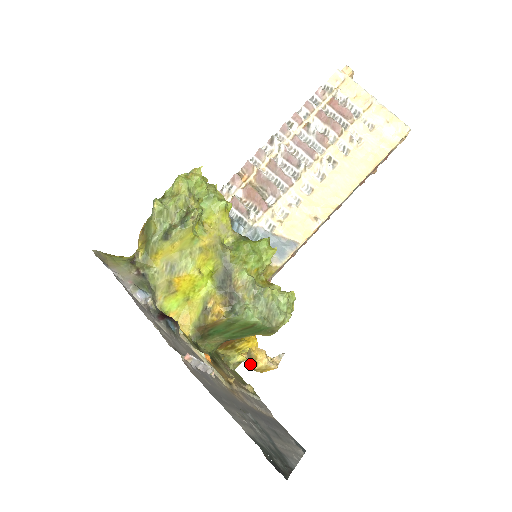
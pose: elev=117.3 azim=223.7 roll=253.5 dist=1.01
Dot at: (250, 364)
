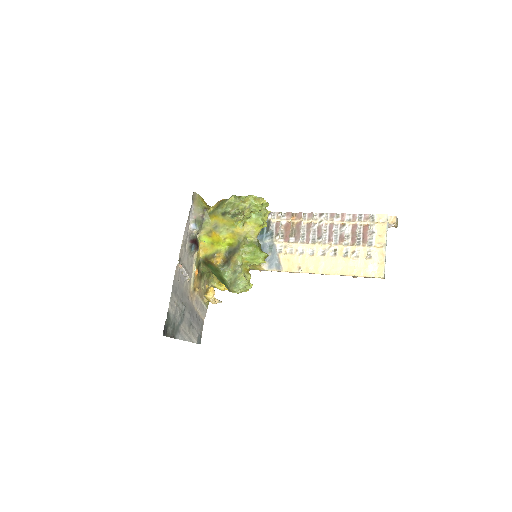
Dot at: occluded
